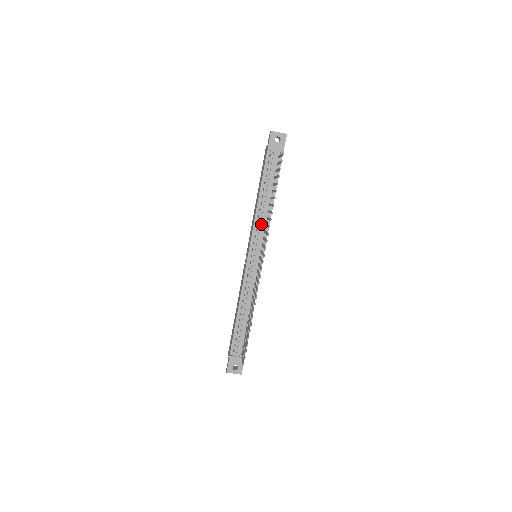
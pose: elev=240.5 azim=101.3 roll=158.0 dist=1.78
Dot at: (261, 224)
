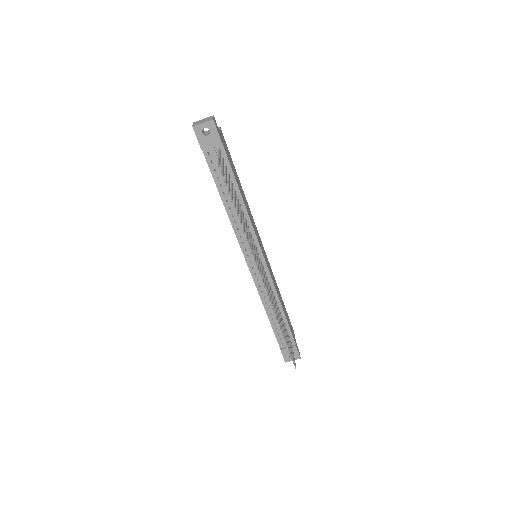
Dot at: (242, 230)
